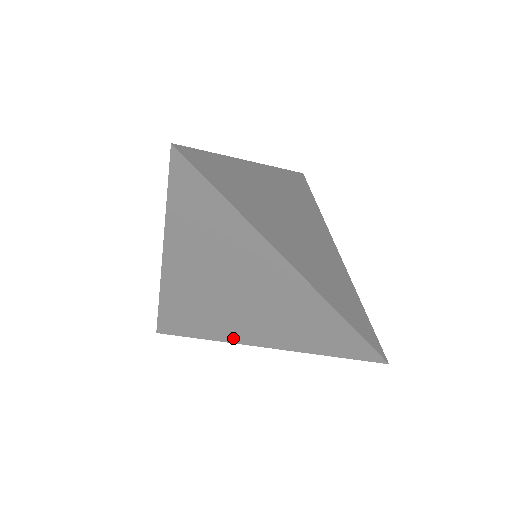
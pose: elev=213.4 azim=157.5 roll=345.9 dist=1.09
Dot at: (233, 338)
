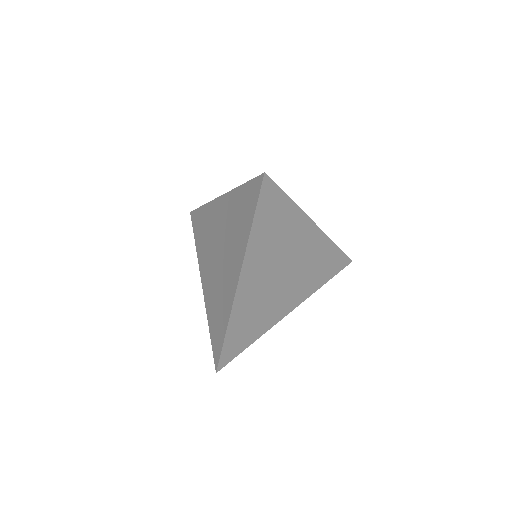
Dot at: (276, 319)
